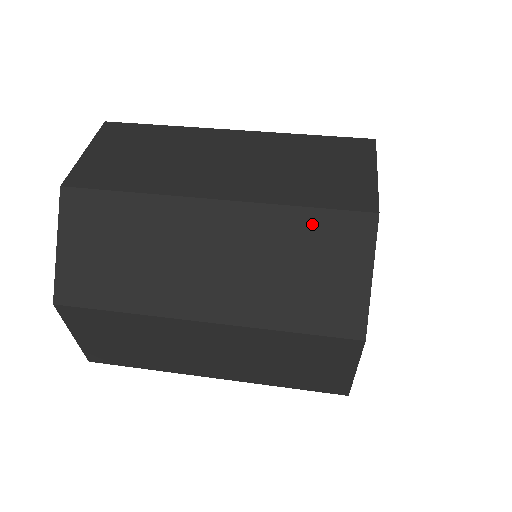
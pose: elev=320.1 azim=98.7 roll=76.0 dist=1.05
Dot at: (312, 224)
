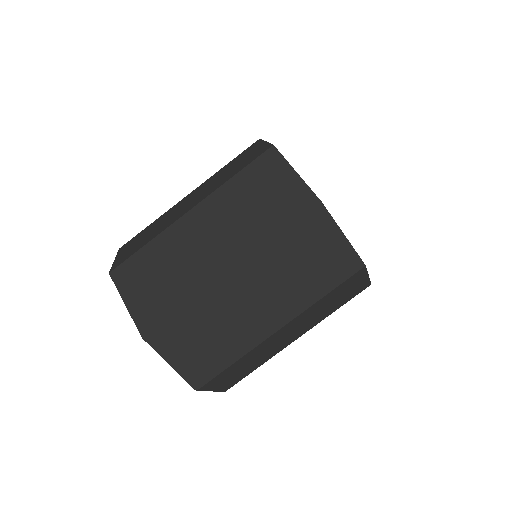
Dot at: (334, 293)
